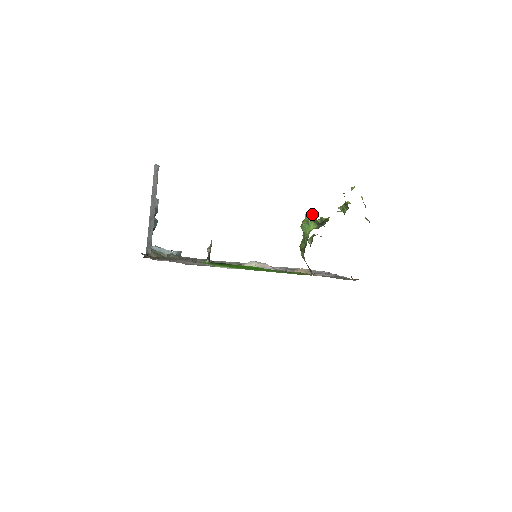
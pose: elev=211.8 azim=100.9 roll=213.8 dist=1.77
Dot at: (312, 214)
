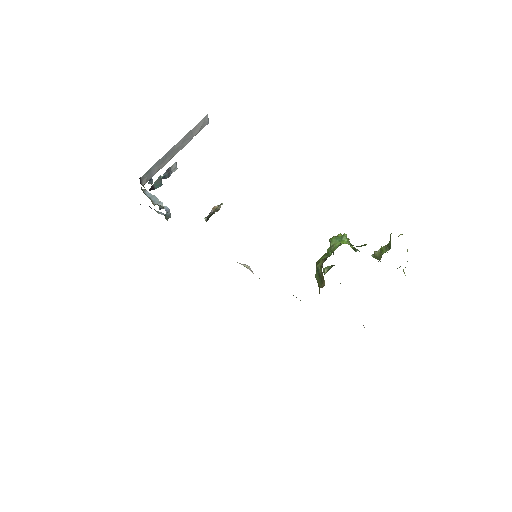
Dot at: occluded
